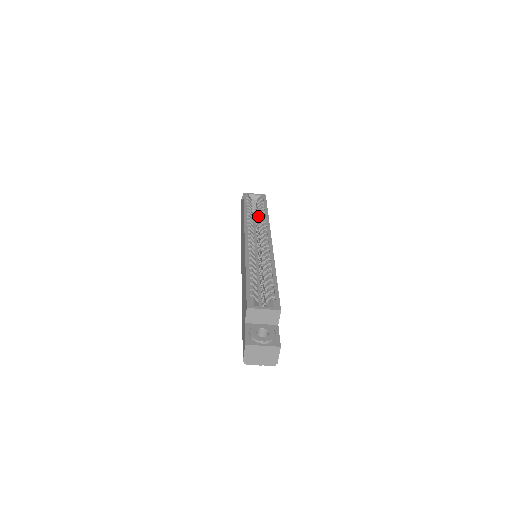
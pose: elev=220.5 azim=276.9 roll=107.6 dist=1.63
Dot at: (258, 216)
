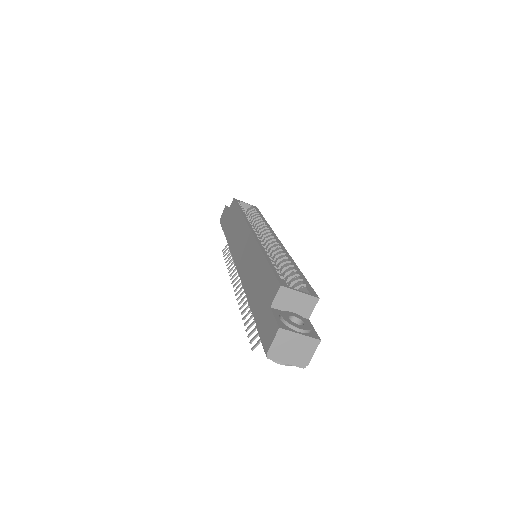
Dot at: (254, 220)
